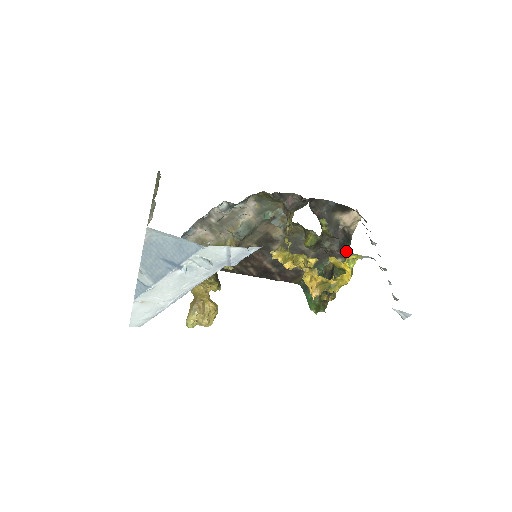
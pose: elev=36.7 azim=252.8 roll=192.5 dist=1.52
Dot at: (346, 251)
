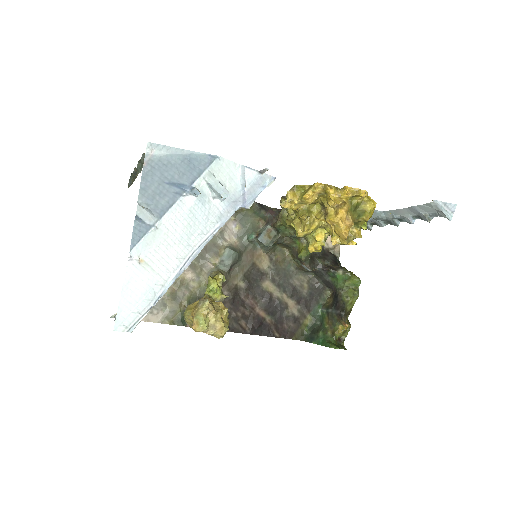
Dot at: occluded
